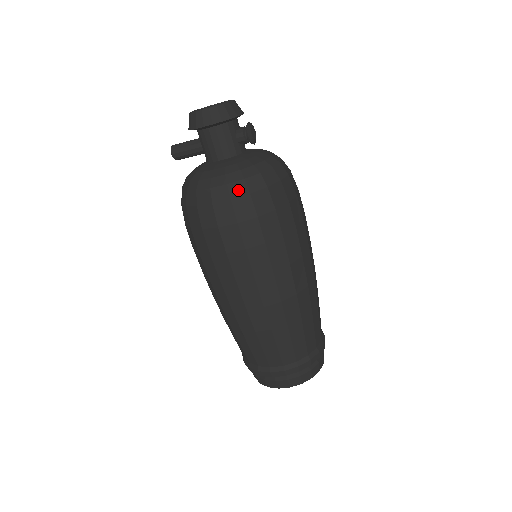
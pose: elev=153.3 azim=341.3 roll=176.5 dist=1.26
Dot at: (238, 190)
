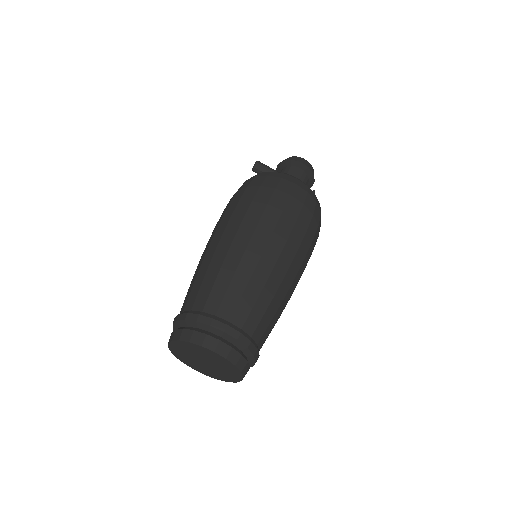
Dot at: (312, 194)
